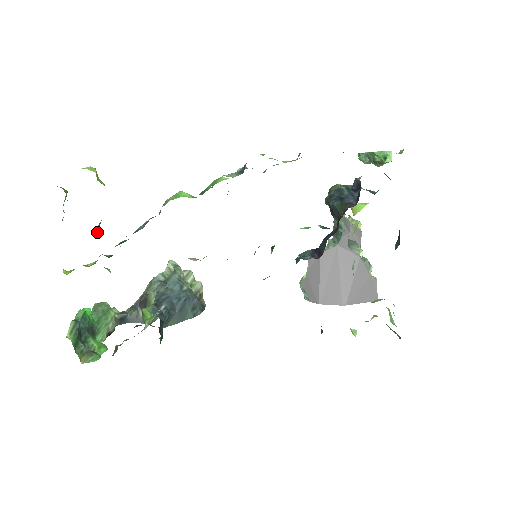
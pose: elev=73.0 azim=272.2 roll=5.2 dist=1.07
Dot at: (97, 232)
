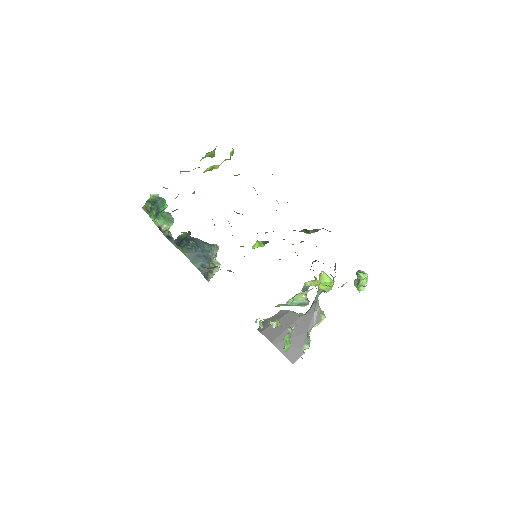
Dot at: (209, 169)
